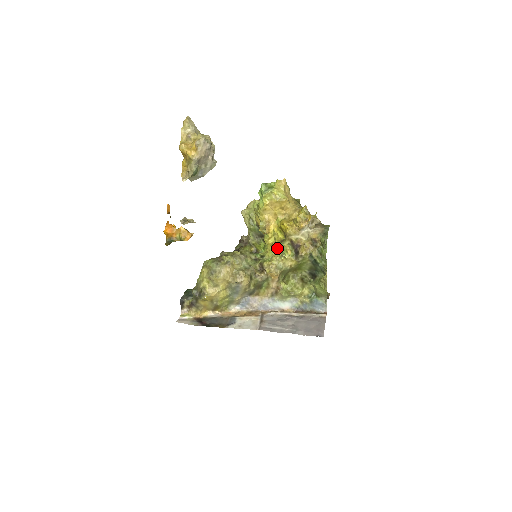
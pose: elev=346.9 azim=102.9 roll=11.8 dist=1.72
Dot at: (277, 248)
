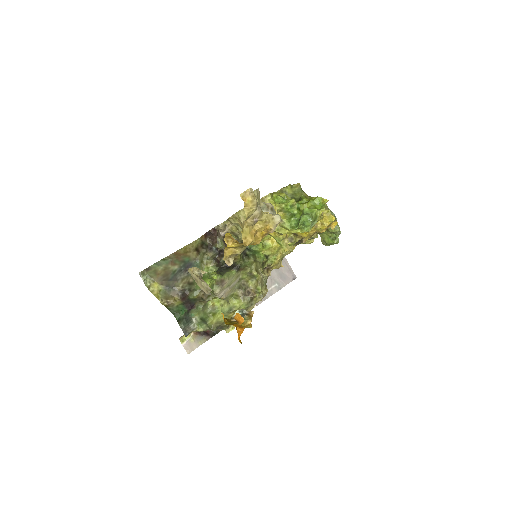
Dot at: occluded
